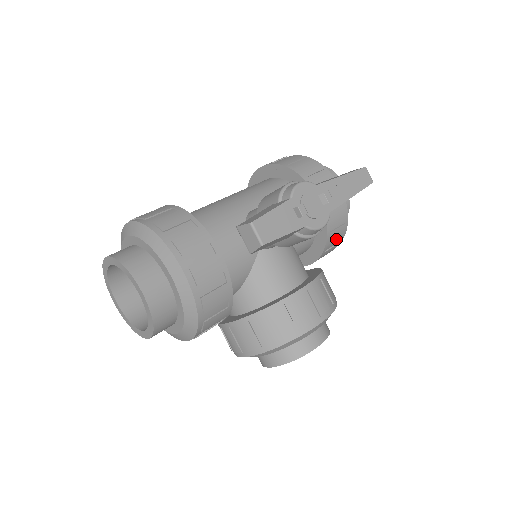
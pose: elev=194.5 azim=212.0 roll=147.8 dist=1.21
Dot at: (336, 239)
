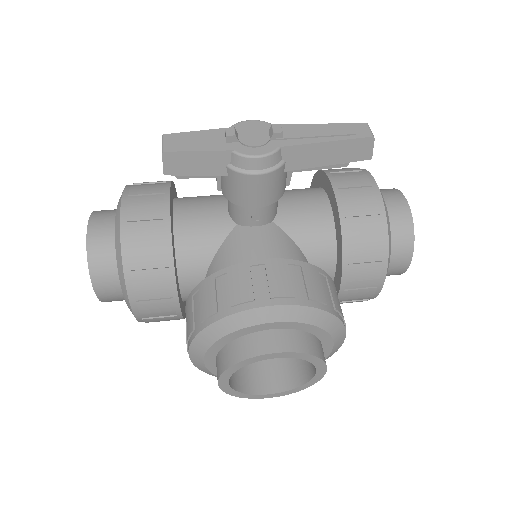
Dot at: (366, 248)
